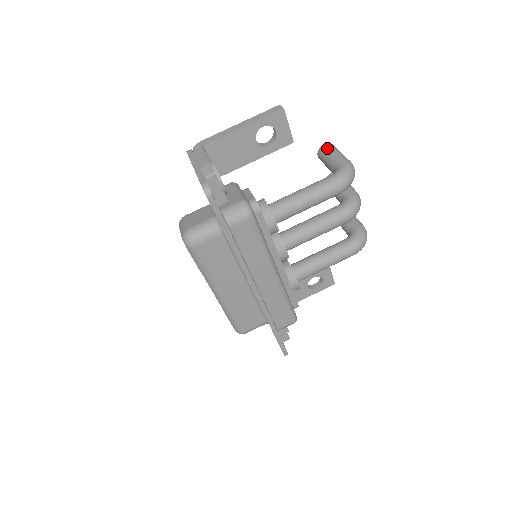
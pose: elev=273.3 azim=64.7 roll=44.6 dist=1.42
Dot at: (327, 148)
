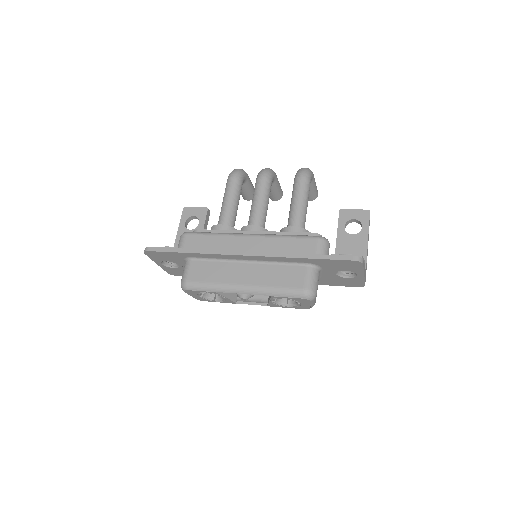
Dot at: occluded
